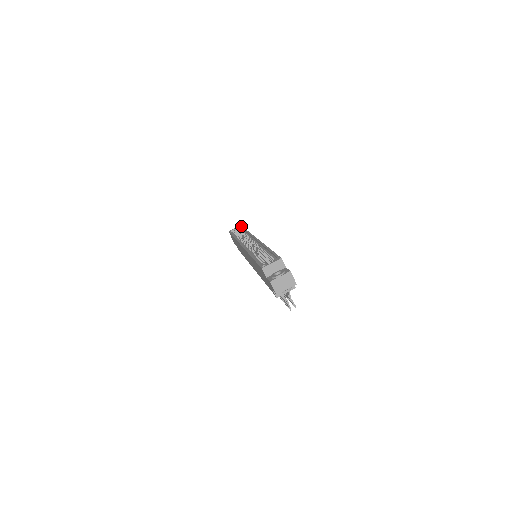
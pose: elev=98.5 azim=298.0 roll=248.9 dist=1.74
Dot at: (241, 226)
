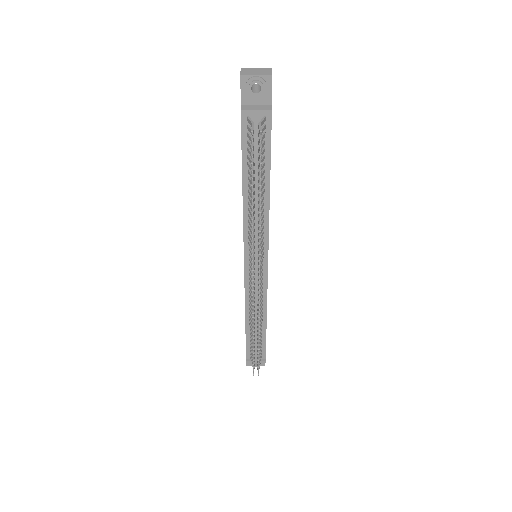
Dot at: occluded
